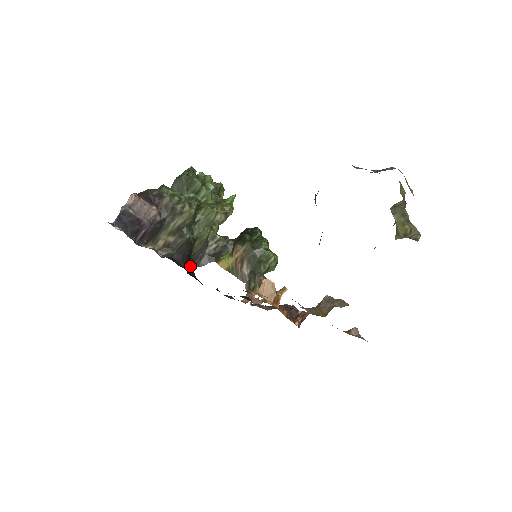
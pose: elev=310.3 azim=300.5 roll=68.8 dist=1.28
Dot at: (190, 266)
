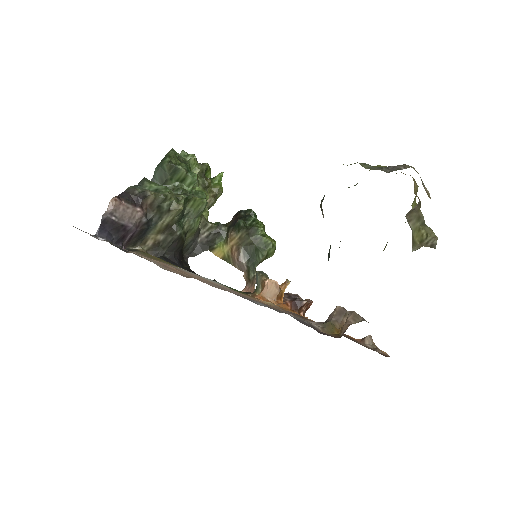
Dot at: (183, 257)
